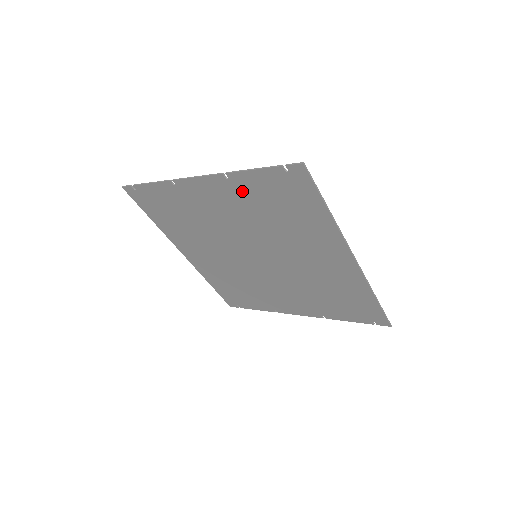
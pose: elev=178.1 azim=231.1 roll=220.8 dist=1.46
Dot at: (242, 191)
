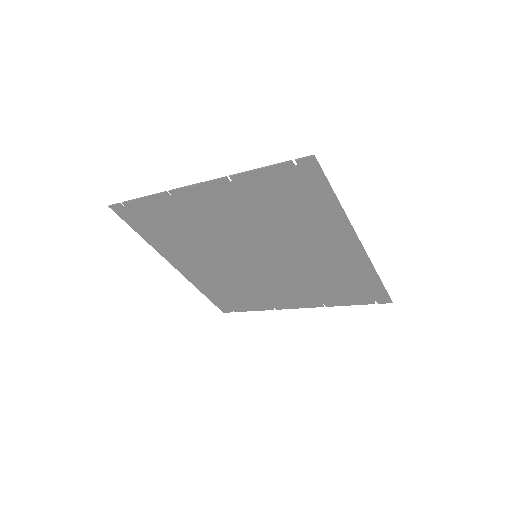
Dot at: (246, 192)
